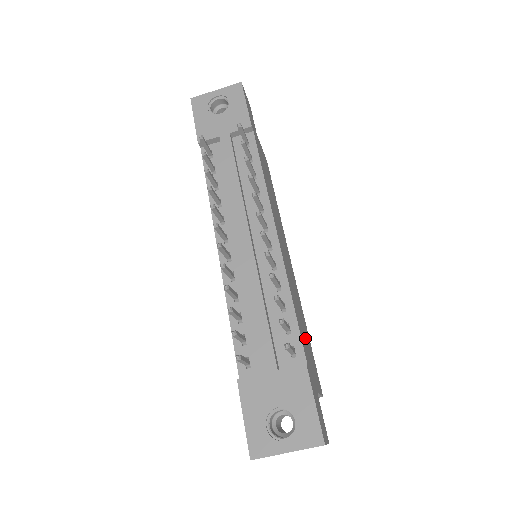
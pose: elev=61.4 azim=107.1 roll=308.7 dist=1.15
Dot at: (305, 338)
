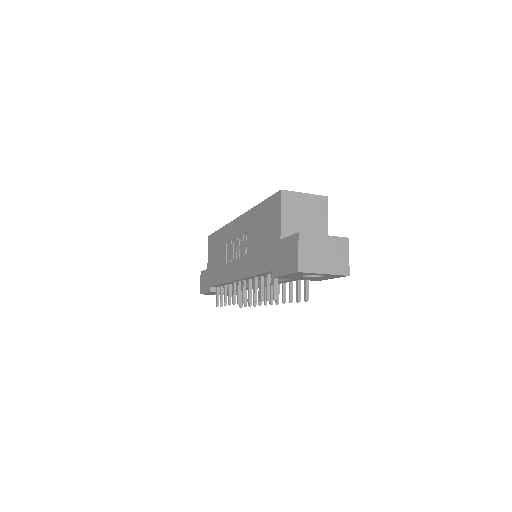
Dot at: occluded
